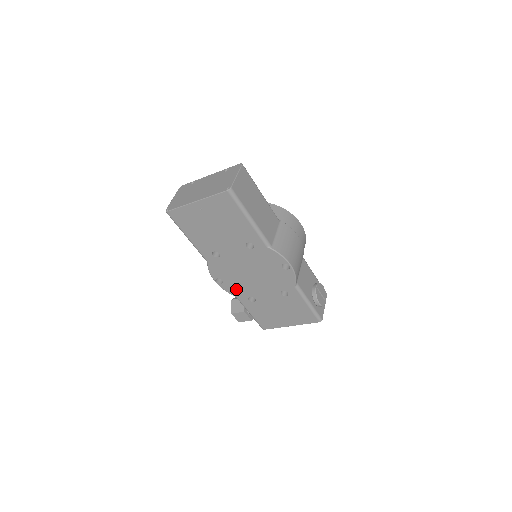
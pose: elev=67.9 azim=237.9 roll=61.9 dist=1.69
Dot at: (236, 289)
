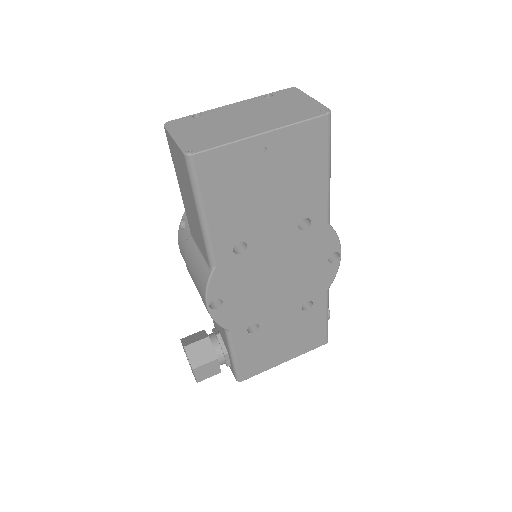
Dot at: (237, 314)
